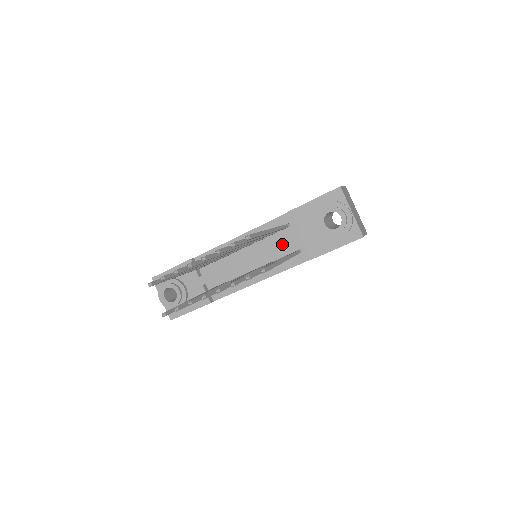
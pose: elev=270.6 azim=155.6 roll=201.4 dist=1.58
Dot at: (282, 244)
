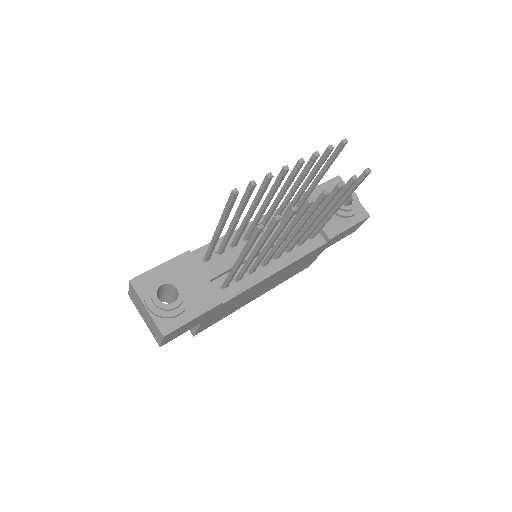
Dot at: occluded
